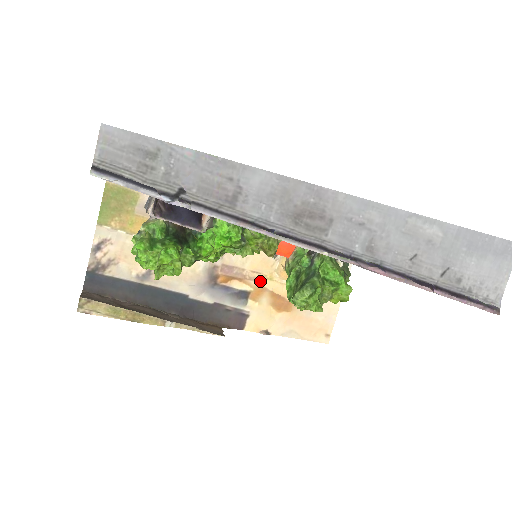
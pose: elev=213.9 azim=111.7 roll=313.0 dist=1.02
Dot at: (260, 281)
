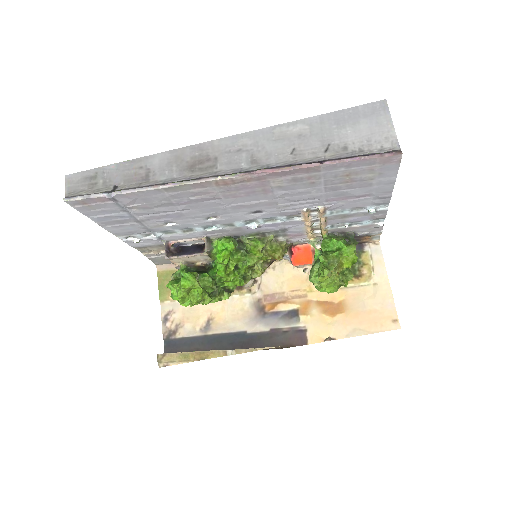
Dot at: (302, 296)
